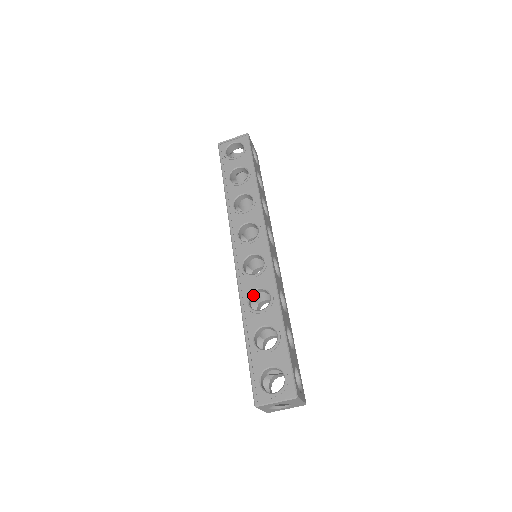
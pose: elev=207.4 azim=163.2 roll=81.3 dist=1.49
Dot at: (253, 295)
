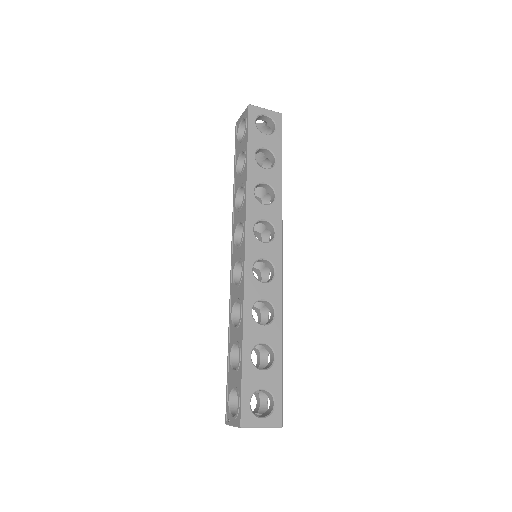
Dot at: occluded
